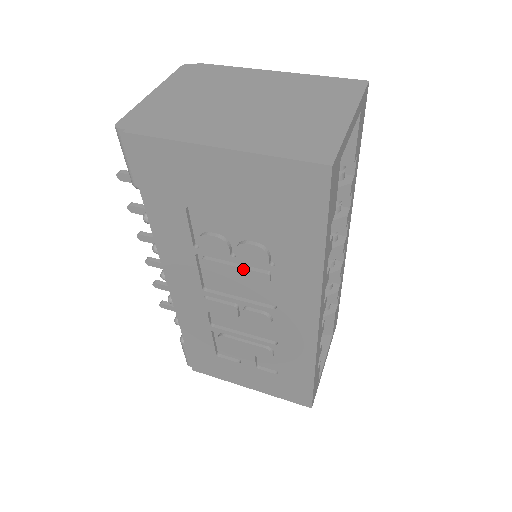
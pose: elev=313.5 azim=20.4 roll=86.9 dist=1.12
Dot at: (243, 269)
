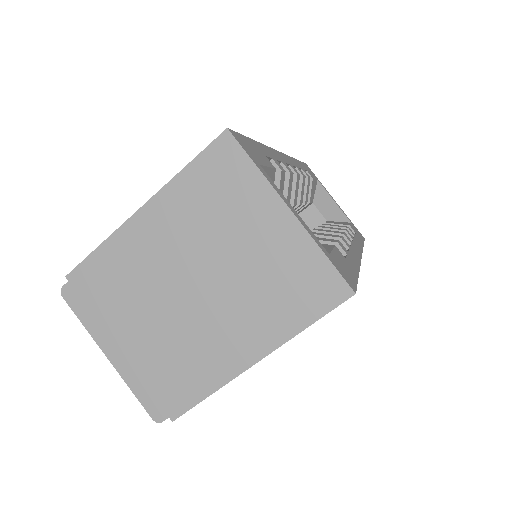
Dot at: occluded
